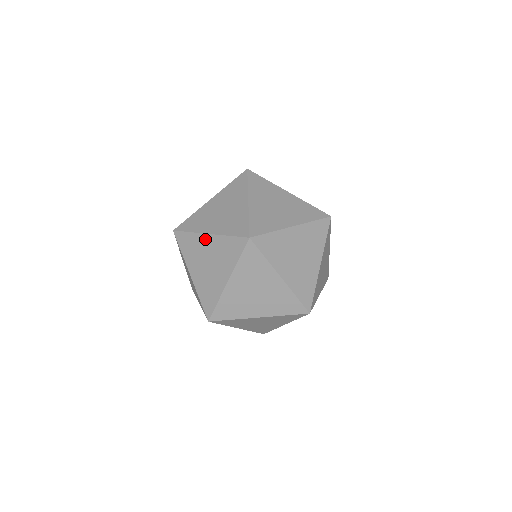
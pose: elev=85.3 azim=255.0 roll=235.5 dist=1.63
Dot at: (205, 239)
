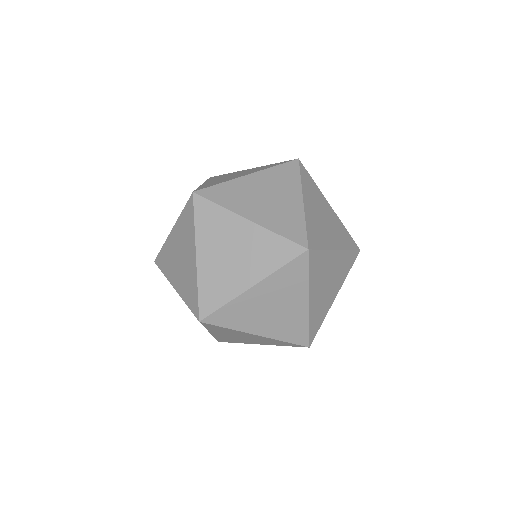
Dot at: (244, 170)
